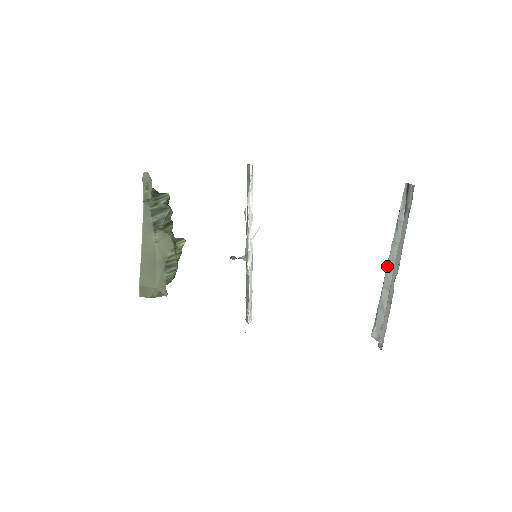
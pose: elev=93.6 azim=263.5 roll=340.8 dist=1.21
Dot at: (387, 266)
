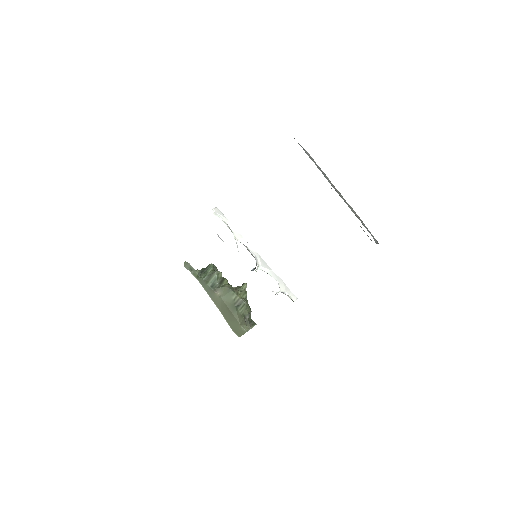
Dot at: occluded
